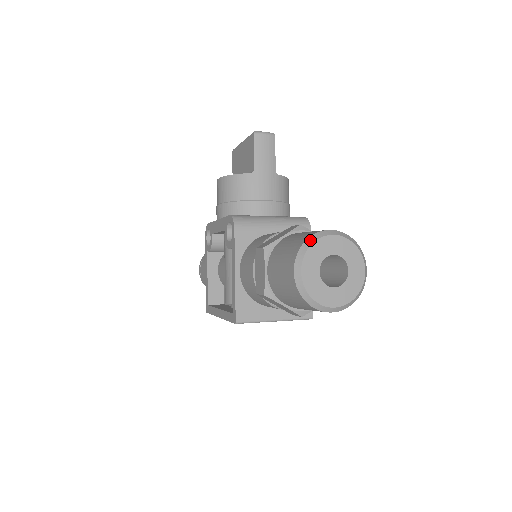
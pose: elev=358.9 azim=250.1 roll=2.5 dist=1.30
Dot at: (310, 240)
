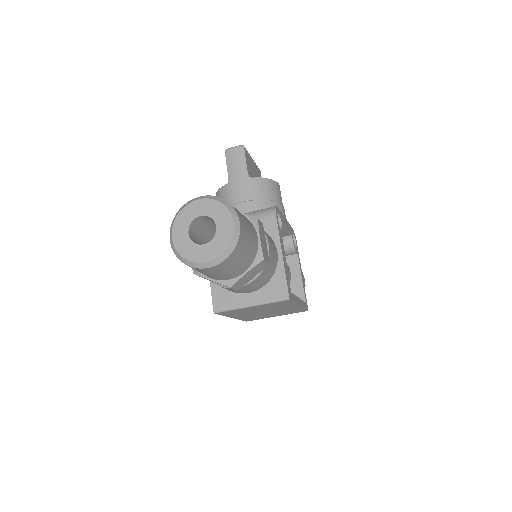
Dot at: (180, 209)
